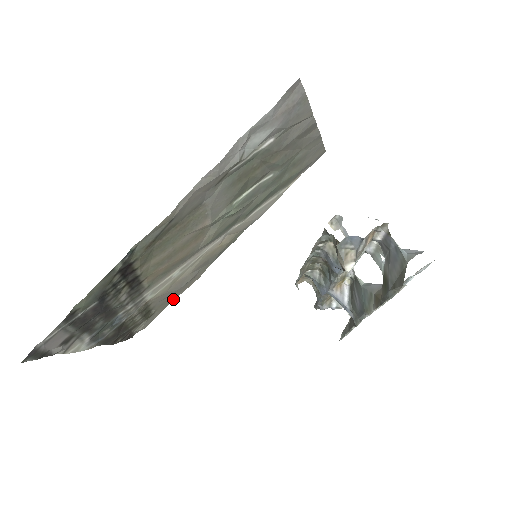
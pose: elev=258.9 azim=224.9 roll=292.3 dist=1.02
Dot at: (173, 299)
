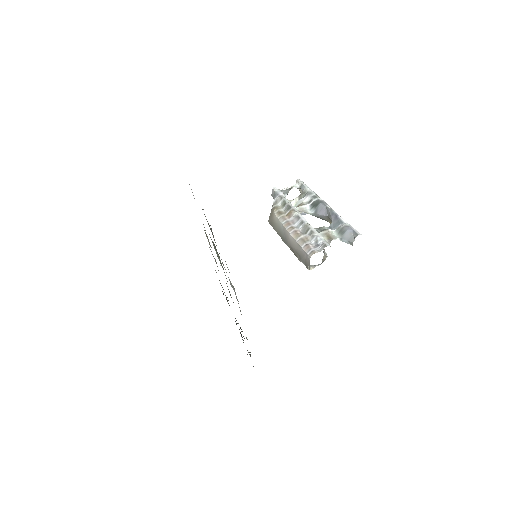
Dot at: occluded
